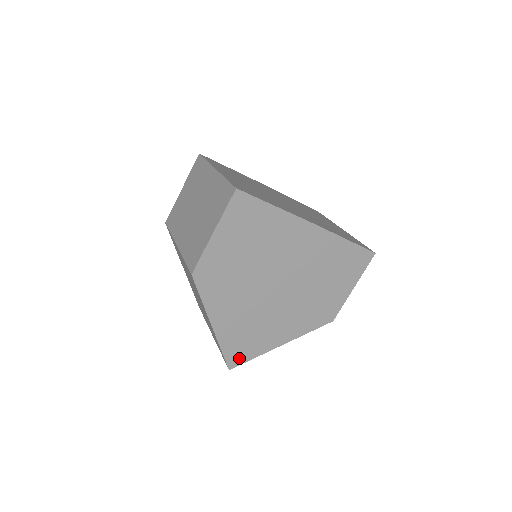
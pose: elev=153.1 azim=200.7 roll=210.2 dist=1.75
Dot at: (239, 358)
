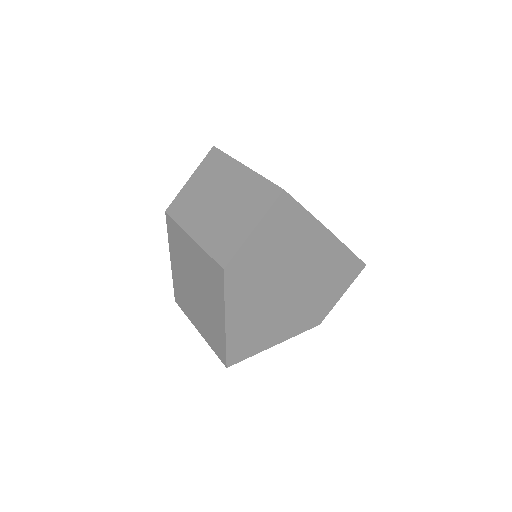
Dot at: (238, 356)
